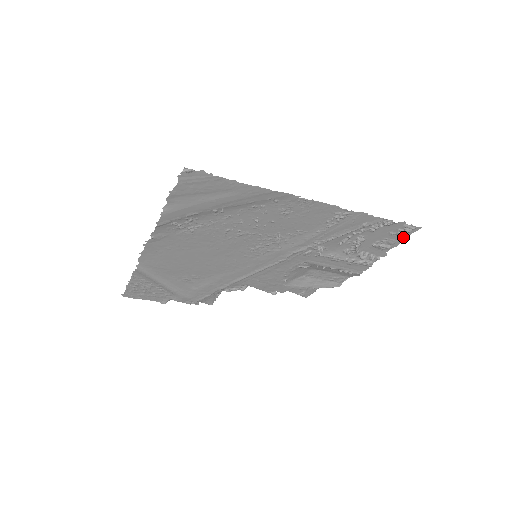
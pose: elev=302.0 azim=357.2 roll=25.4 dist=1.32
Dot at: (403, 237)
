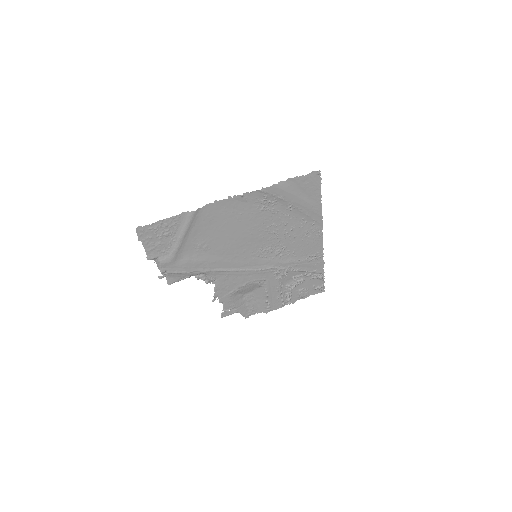
Dot at: (313, 293)
